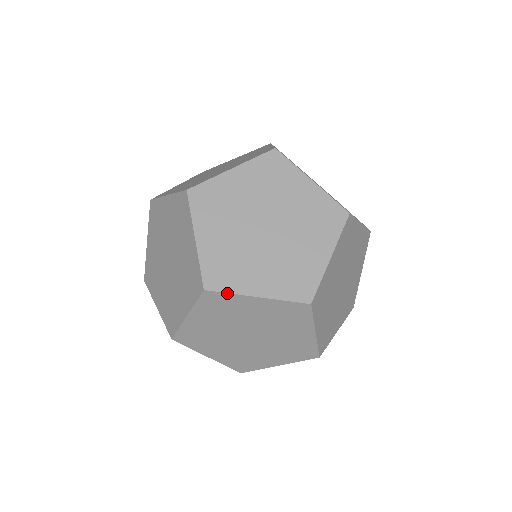
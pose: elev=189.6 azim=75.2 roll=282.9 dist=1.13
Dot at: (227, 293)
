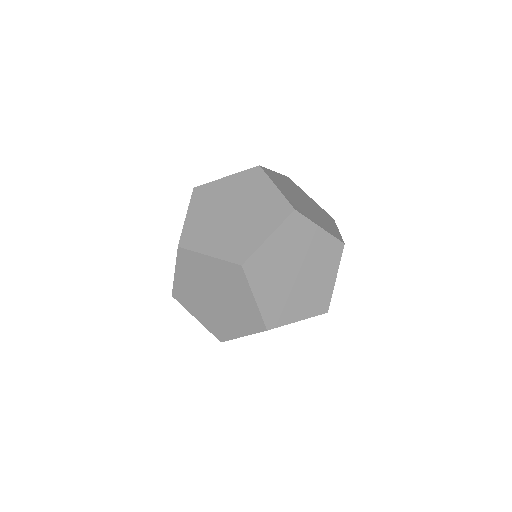
Dot at: occluded
